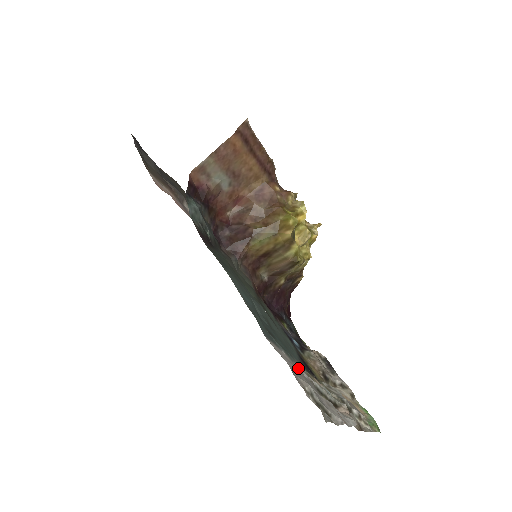
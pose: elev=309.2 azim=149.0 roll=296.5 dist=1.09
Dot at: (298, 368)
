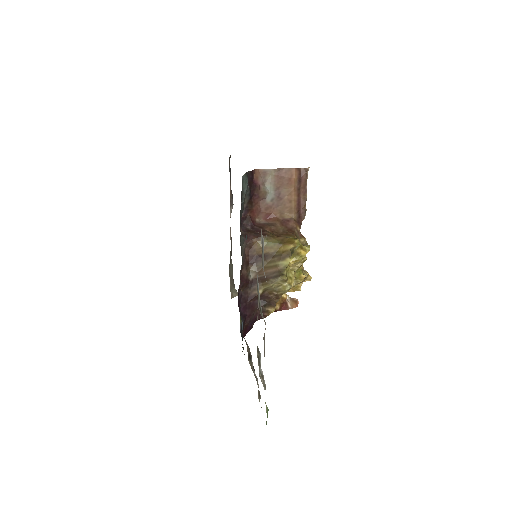
Dot at: occluded
